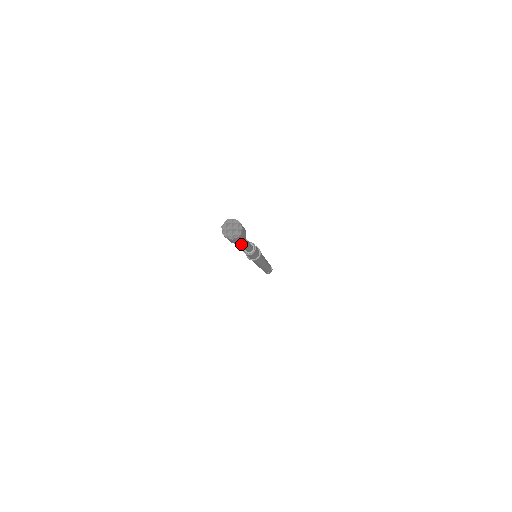
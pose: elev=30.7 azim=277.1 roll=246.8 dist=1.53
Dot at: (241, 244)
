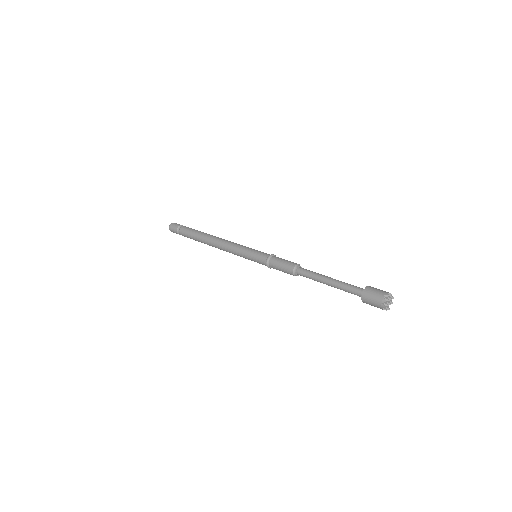
Dot at: (338, 288)
